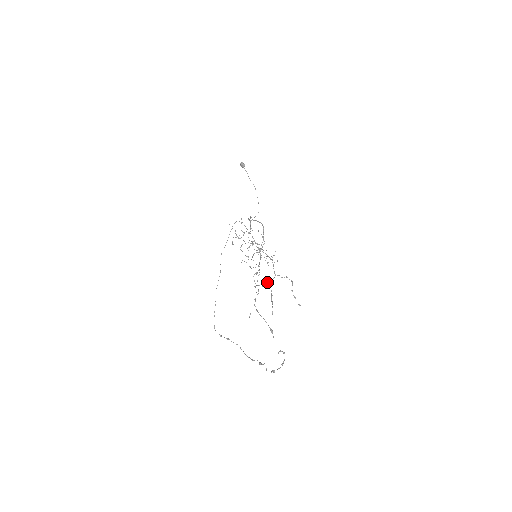
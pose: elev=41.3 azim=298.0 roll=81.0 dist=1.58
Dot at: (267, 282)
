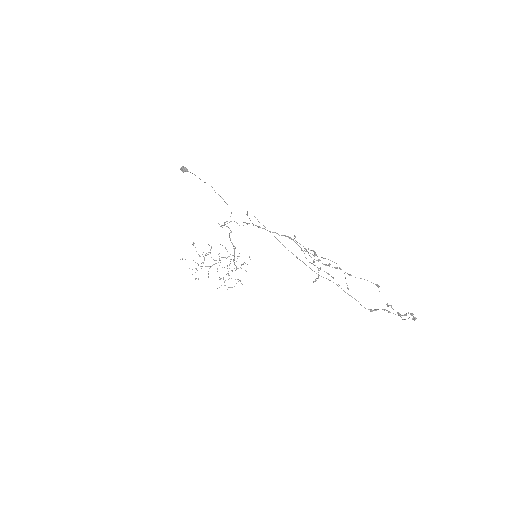
Dot at: occluded
